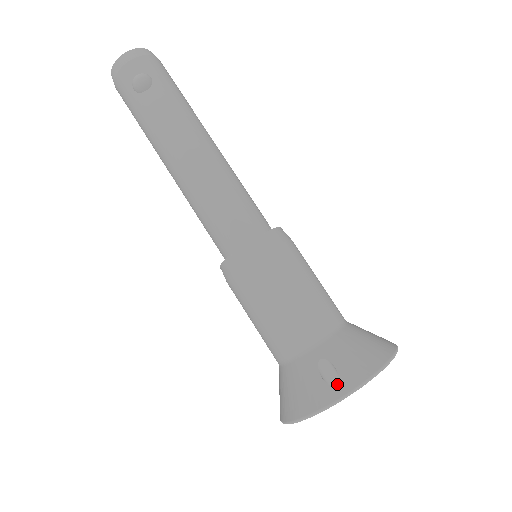
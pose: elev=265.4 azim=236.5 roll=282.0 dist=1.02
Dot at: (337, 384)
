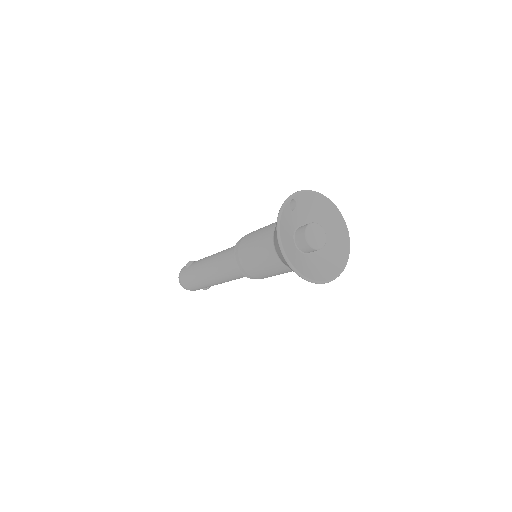
Dot at: occluded
